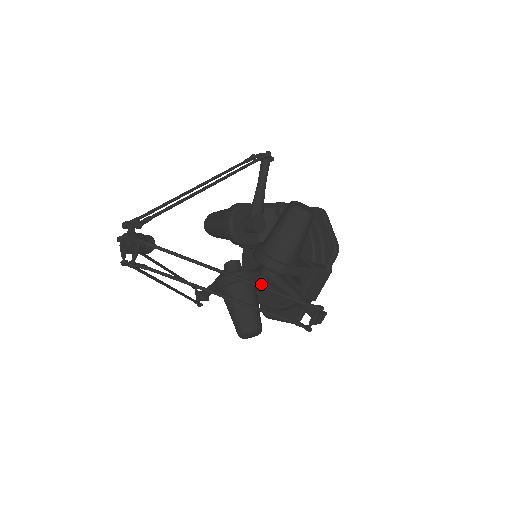
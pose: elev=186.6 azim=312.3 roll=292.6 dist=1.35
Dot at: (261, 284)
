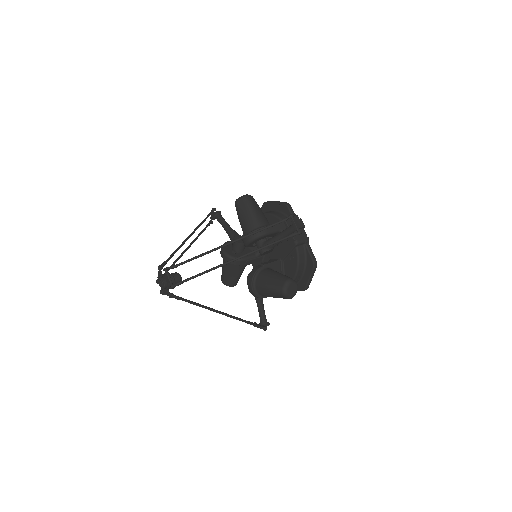
Dot at: occluded
